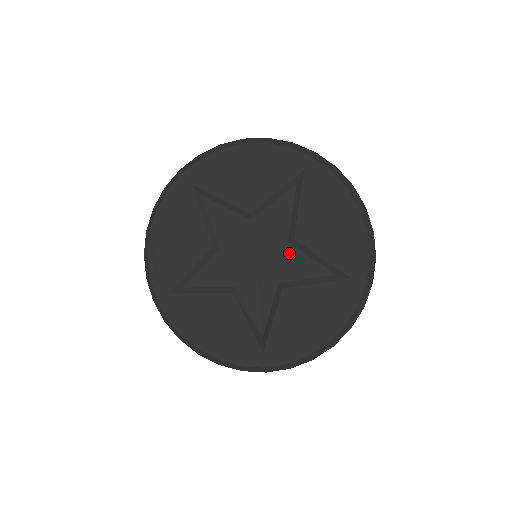
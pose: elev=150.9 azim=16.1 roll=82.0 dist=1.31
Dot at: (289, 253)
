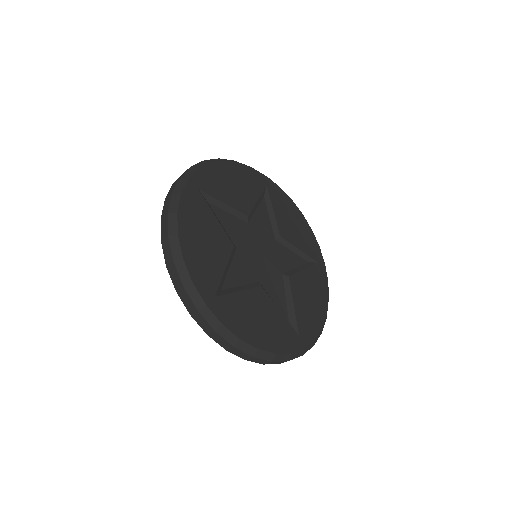
Dot at: (279, 249)
